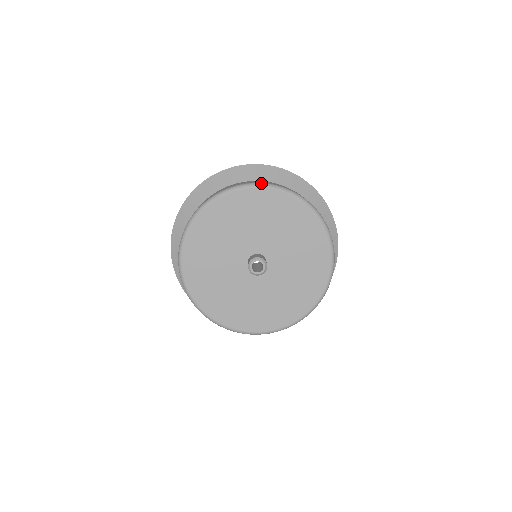
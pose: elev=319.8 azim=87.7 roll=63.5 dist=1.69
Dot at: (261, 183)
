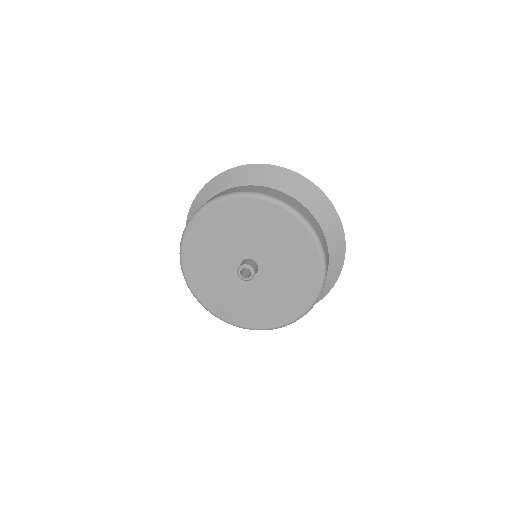
Dot at: (288, 205)
